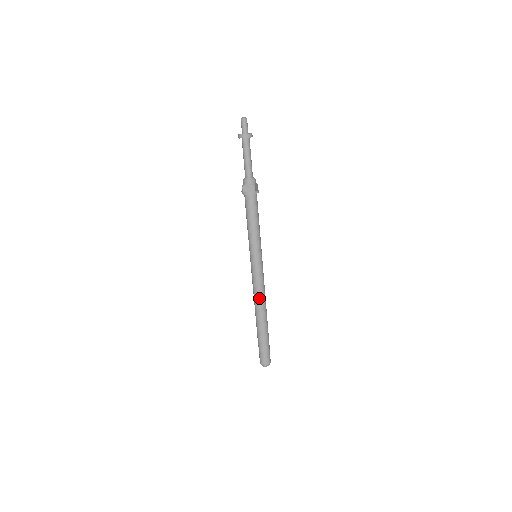
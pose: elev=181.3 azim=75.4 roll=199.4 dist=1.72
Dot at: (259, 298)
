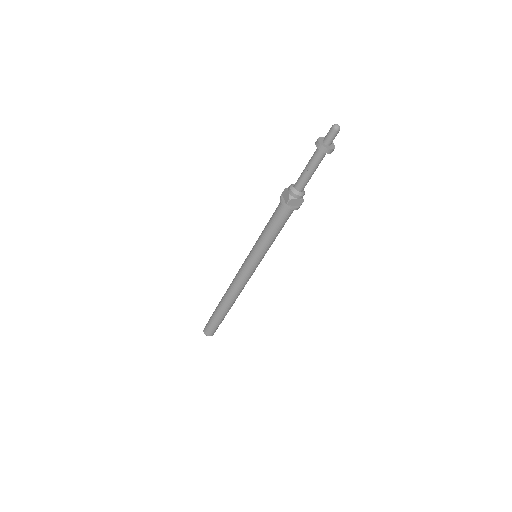
Dot at: (239, 291)
